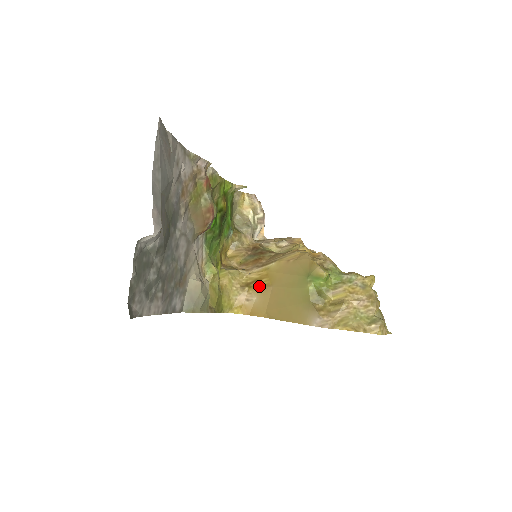
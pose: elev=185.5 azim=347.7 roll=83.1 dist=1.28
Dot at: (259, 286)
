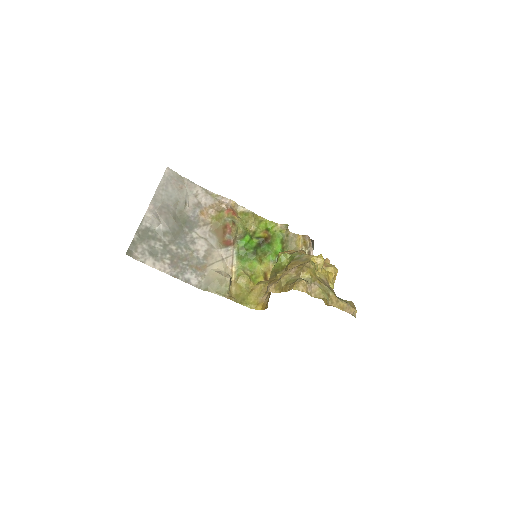
Dot at: occluded
